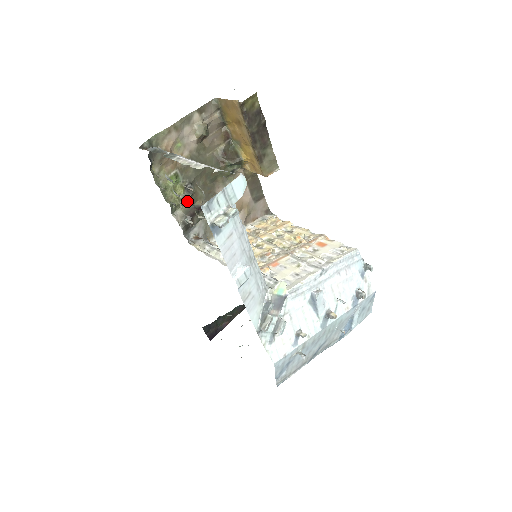
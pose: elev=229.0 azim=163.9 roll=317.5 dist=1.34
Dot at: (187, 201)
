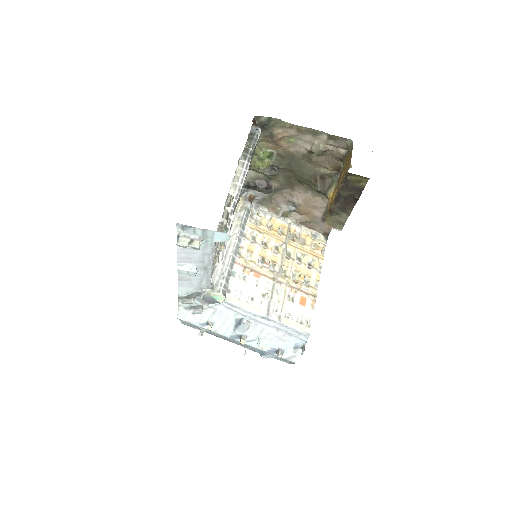
Dot at: (265, 174)
